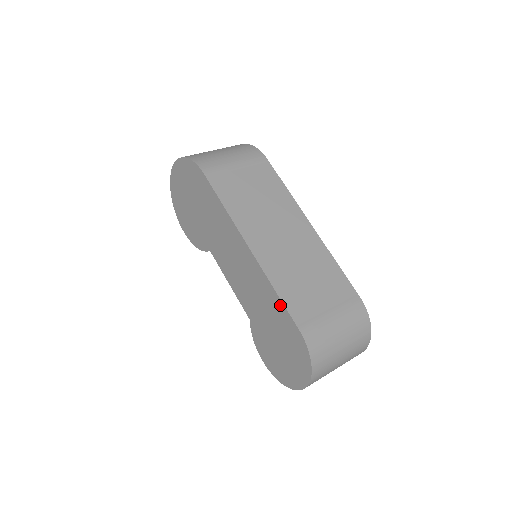
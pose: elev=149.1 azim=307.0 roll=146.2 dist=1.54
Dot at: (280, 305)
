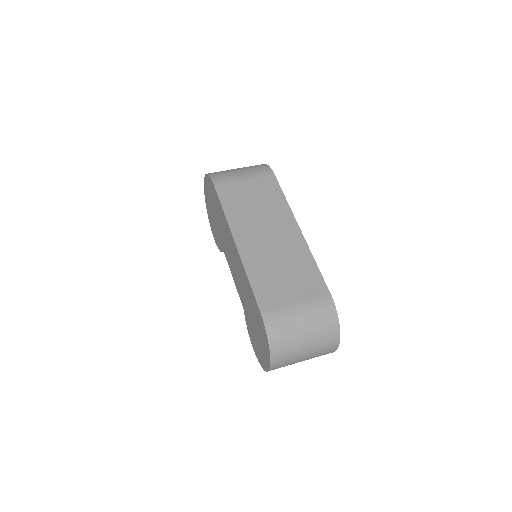
Dot at: (251, 291)
